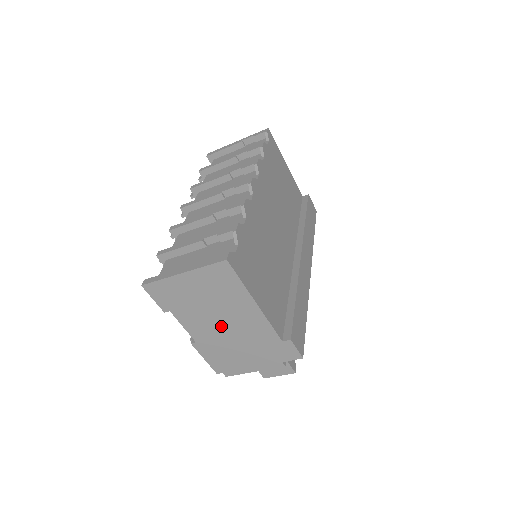
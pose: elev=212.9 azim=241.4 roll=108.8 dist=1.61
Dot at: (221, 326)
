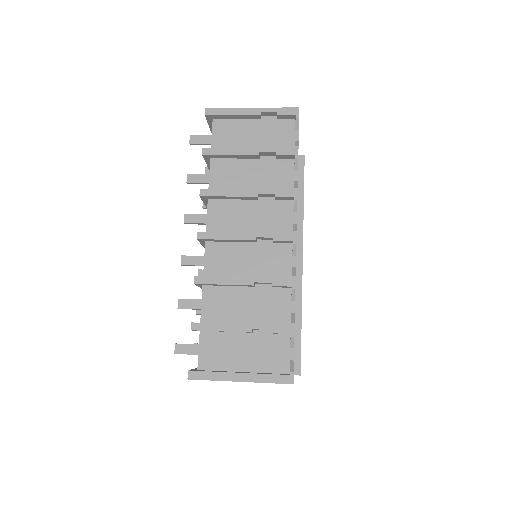
Dot at: occluded
